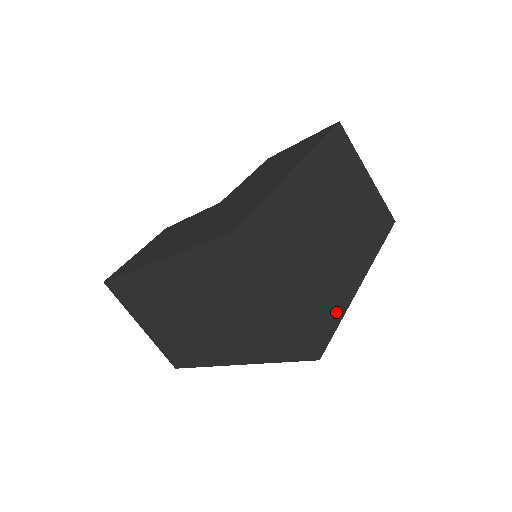
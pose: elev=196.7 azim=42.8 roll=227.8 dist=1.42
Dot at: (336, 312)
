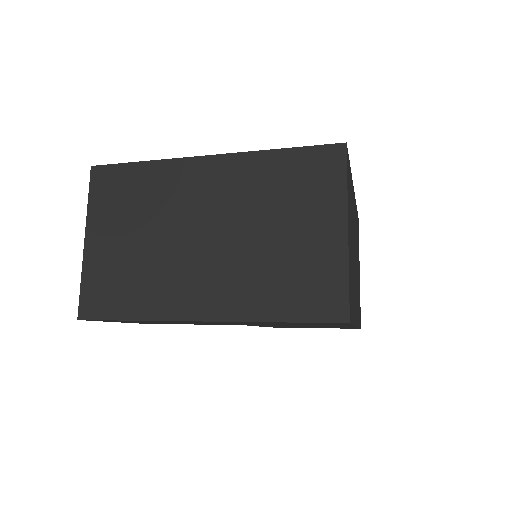
Dot at: (353, 312)
